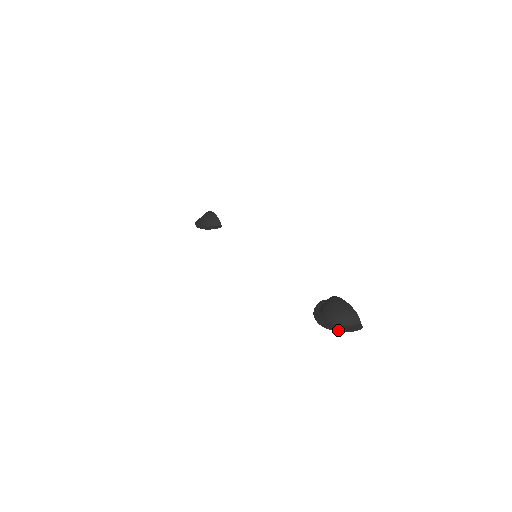
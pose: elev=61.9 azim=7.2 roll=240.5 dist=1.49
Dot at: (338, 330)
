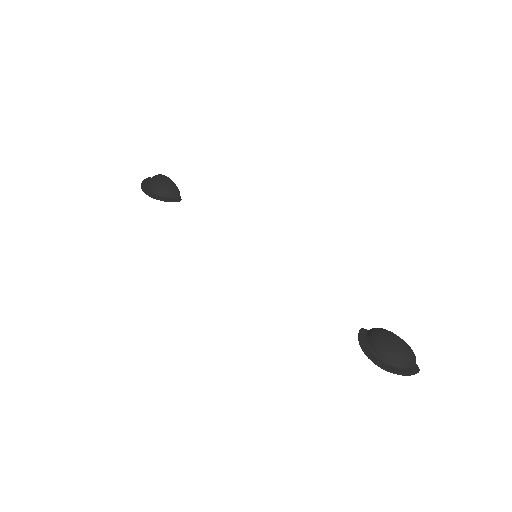
Dot at: (399, 373)
